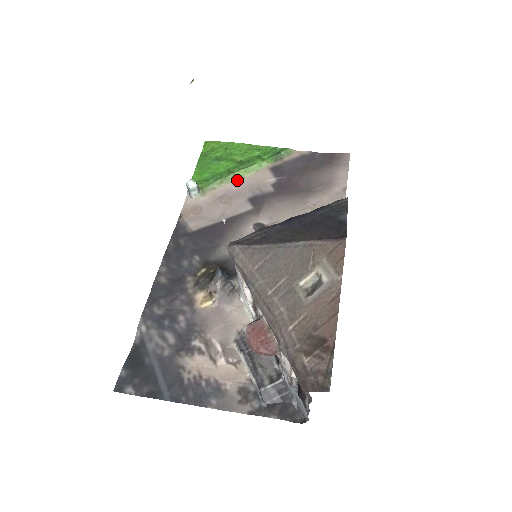
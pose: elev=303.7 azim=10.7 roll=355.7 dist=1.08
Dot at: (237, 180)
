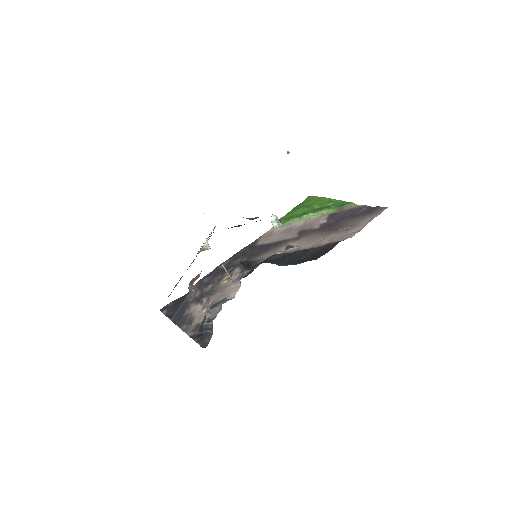
Dot at: (306, 220)
